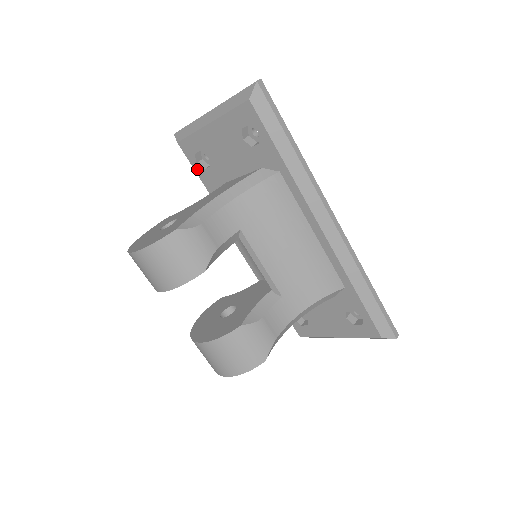
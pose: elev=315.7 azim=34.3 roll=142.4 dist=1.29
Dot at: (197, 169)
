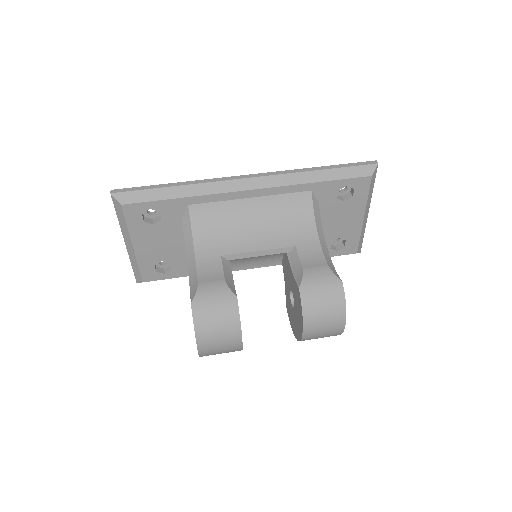
Dot at: (170, 276)
